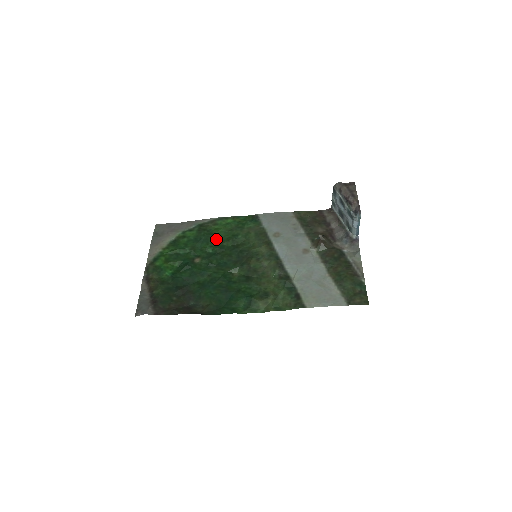
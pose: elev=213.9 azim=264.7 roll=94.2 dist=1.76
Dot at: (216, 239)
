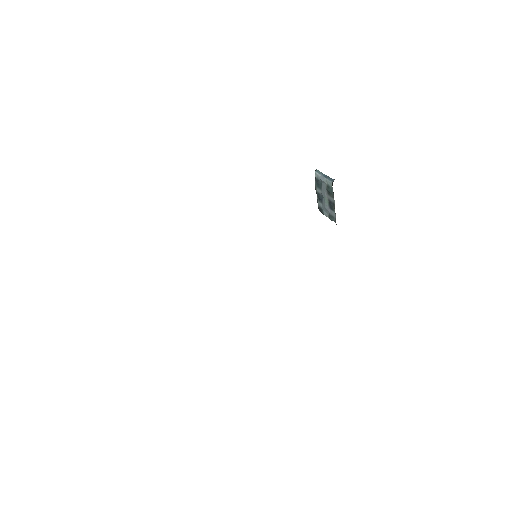
Dot at: occluded
